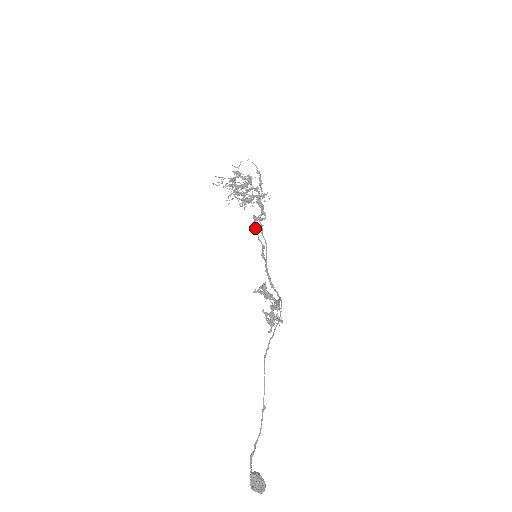
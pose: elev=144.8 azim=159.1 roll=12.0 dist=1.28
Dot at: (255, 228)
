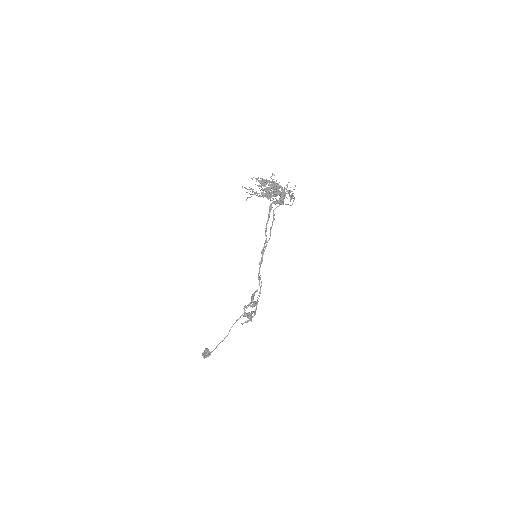
Dot at: (266, 224)
